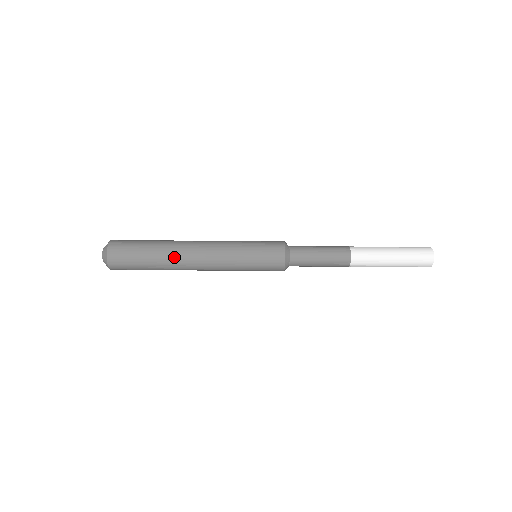
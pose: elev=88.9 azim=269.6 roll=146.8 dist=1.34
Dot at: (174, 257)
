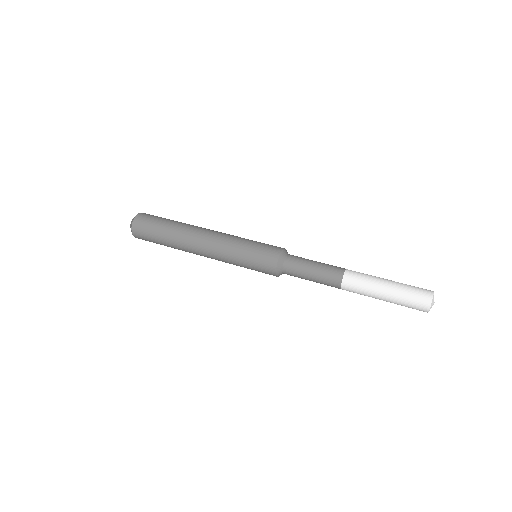
Dot at: (185, 232)
